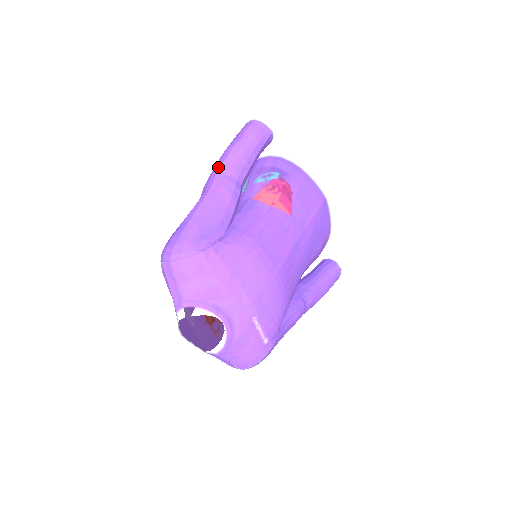
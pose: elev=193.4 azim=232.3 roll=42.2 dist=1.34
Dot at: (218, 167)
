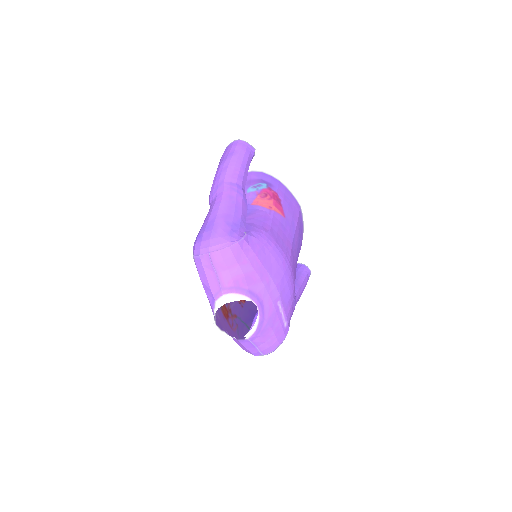
Dot at: (222, 176)
